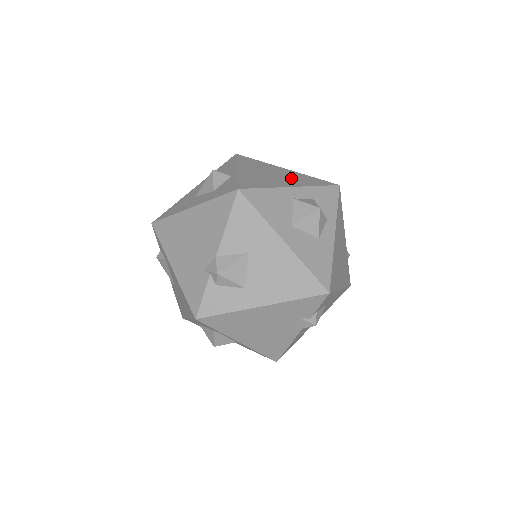
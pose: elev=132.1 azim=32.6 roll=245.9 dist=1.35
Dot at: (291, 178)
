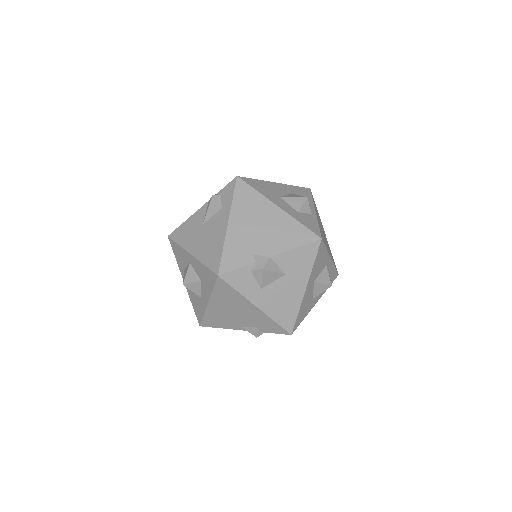
Dot at: occluded
